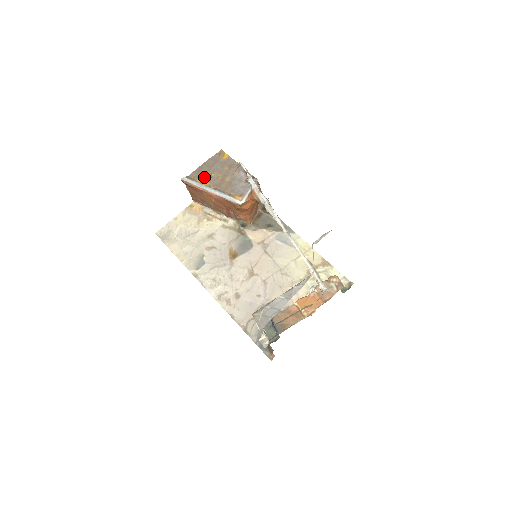
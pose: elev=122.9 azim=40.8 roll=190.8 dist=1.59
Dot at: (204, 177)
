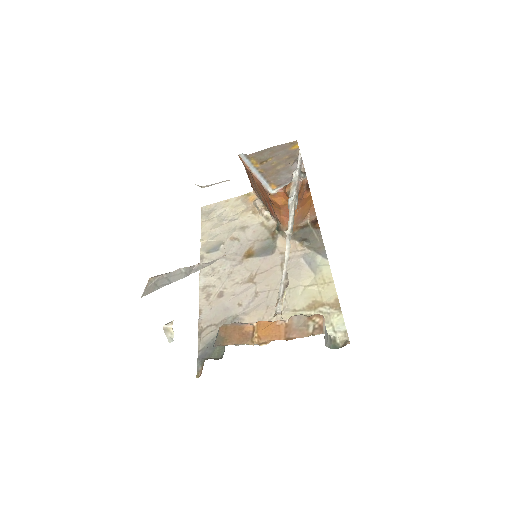
Dot at: (260, 159)
